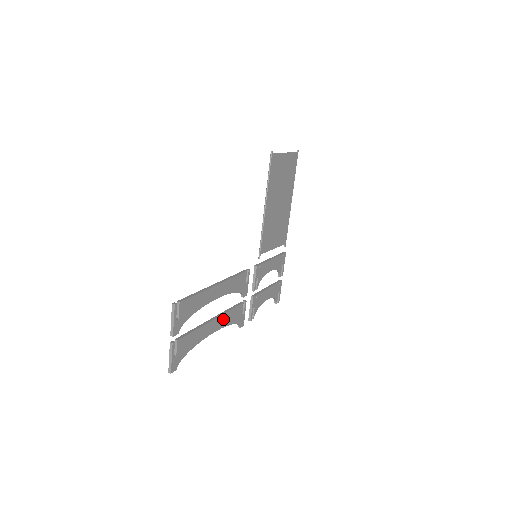
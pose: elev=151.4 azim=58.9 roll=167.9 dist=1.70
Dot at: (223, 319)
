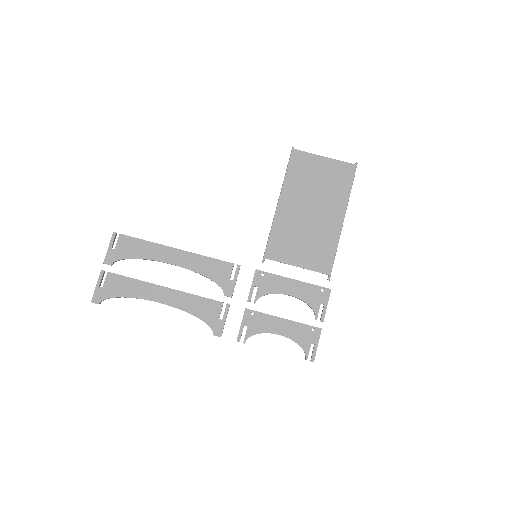
Dot at: (182, 298)
